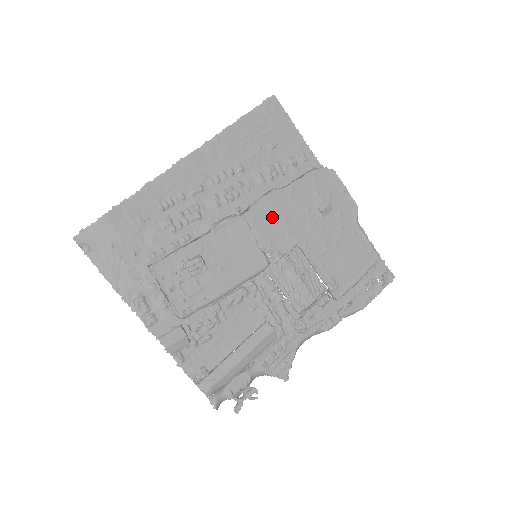
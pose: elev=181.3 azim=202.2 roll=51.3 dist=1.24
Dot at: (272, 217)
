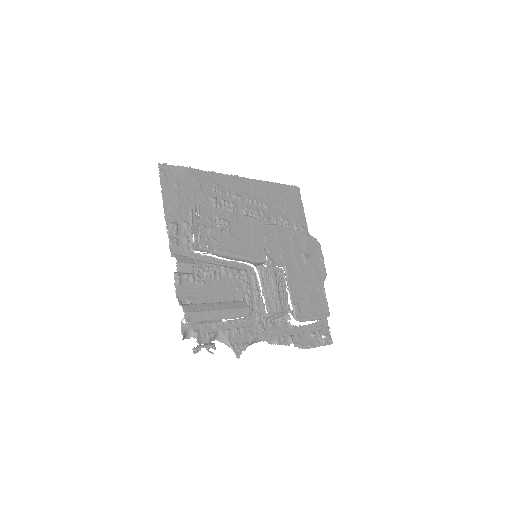
Dot at: (277, 239)
